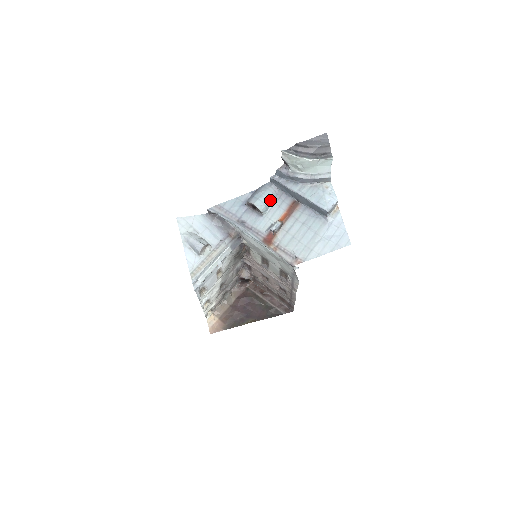
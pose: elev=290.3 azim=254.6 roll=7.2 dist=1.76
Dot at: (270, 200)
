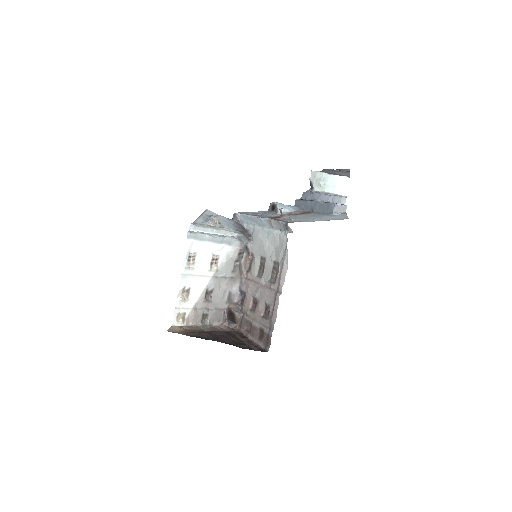
Dot at: (289, 209)
